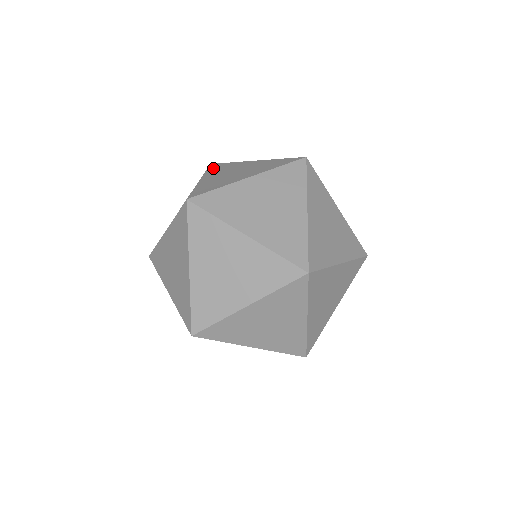
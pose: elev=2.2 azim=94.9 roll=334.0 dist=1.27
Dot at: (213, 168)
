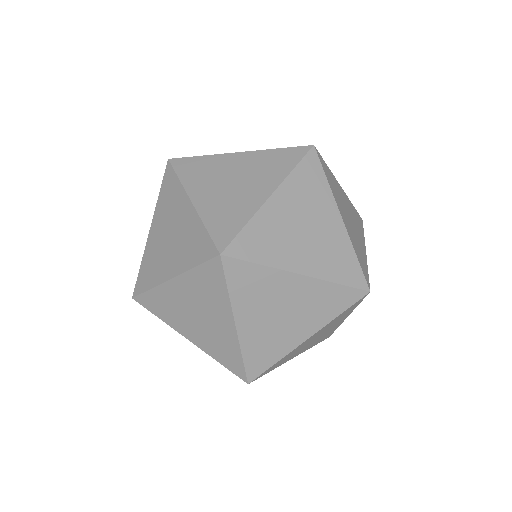
Dot at: occluded
